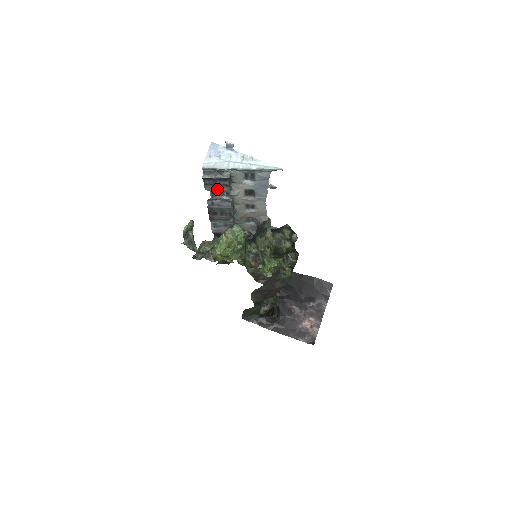
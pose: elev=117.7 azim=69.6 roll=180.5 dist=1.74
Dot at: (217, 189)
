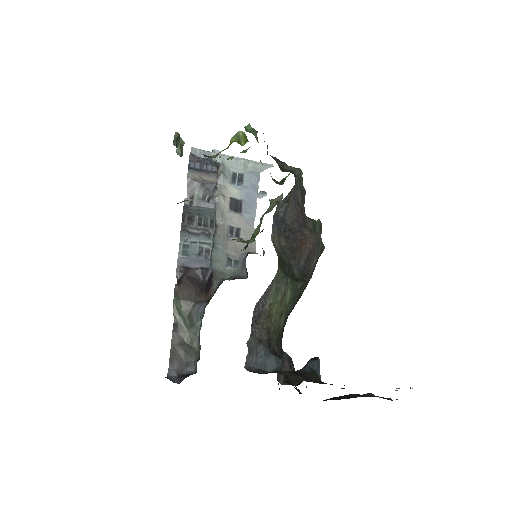
Dot at: (202, 178)
